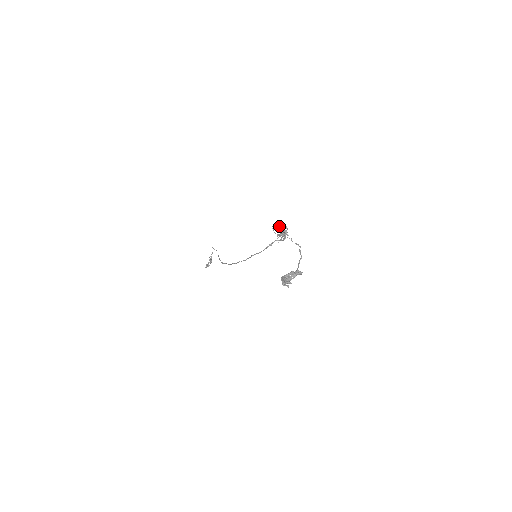
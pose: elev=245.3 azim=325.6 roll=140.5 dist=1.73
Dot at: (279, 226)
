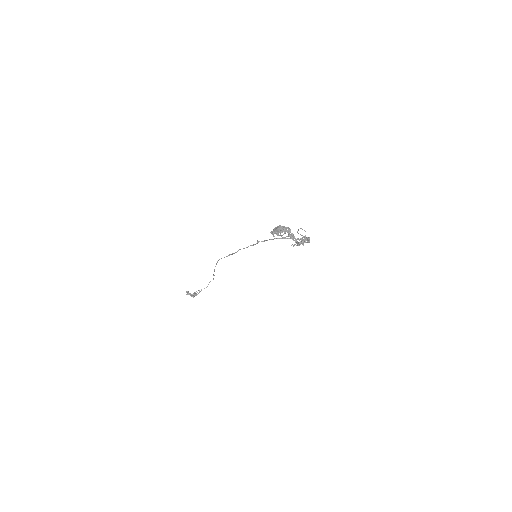
Dot at: occluded
